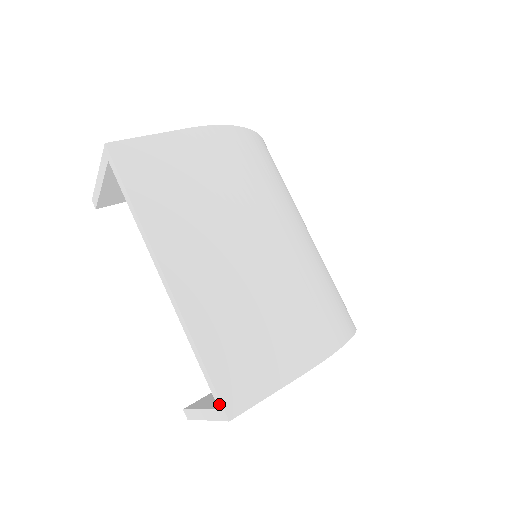
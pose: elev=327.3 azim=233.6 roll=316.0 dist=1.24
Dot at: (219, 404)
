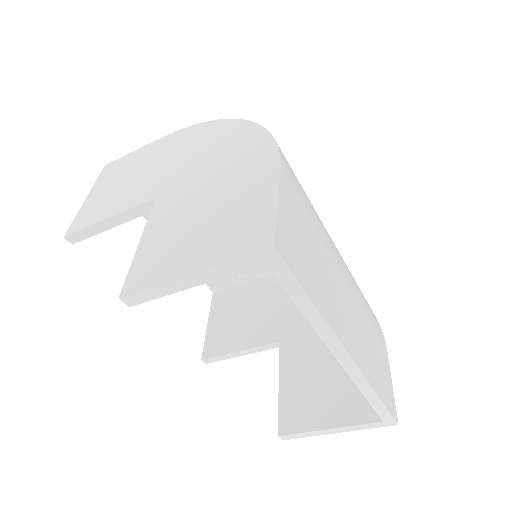
Dot at: (388, 419)
